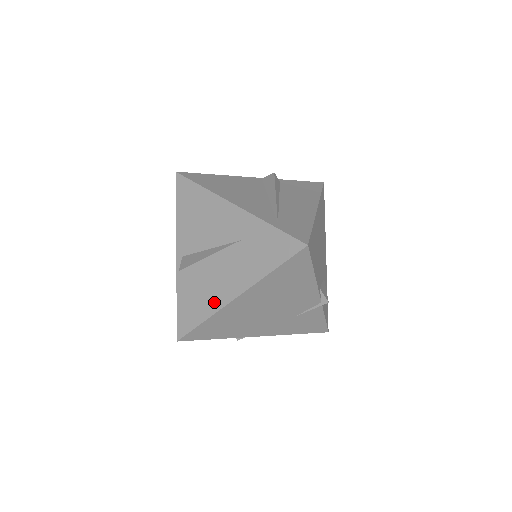
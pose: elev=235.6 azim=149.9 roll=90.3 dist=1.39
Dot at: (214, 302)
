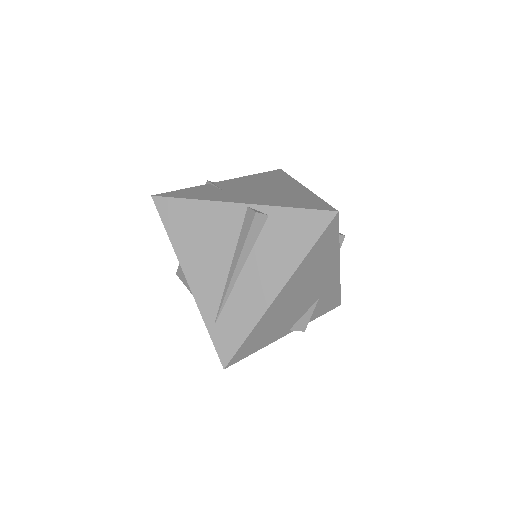
Dot at: occluded
